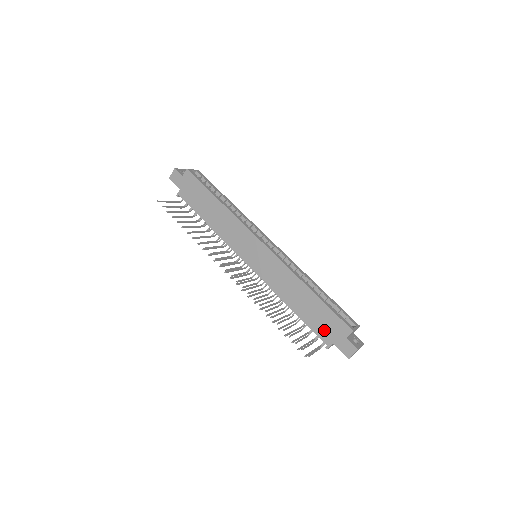
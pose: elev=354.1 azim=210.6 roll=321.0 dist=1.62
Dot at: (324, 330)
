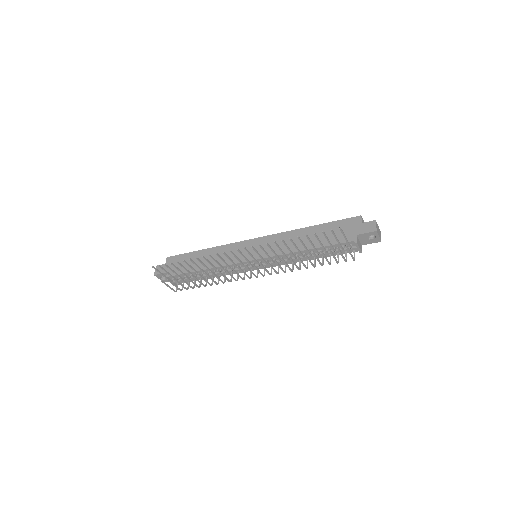
Dot at: occluded
